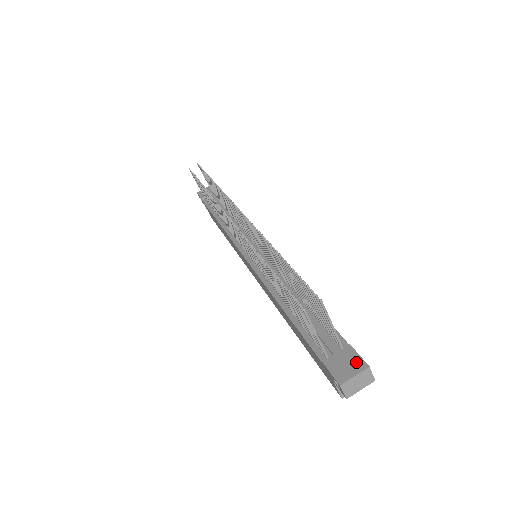
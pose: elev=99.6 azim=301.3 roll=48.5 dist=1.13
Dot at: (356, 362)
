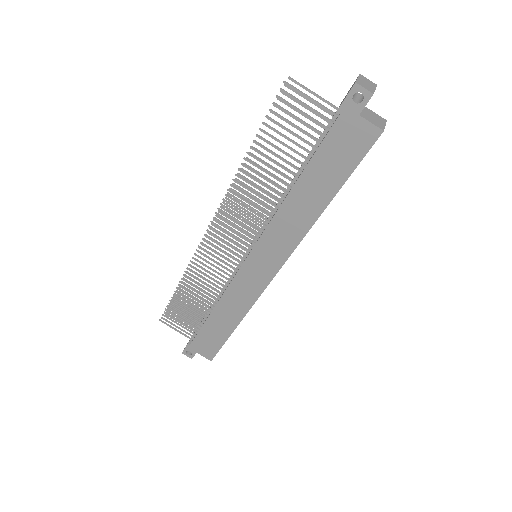
Dot at: (352, 85)
